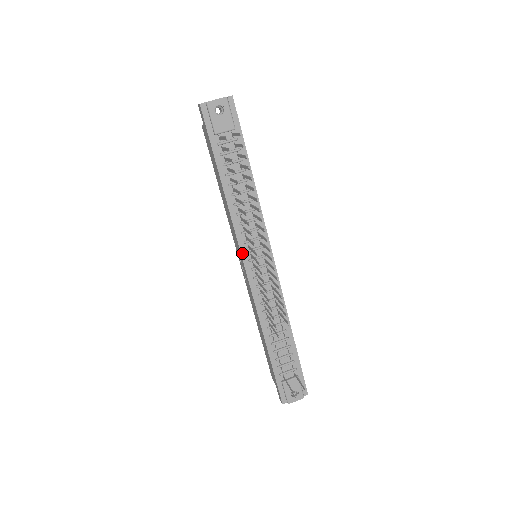
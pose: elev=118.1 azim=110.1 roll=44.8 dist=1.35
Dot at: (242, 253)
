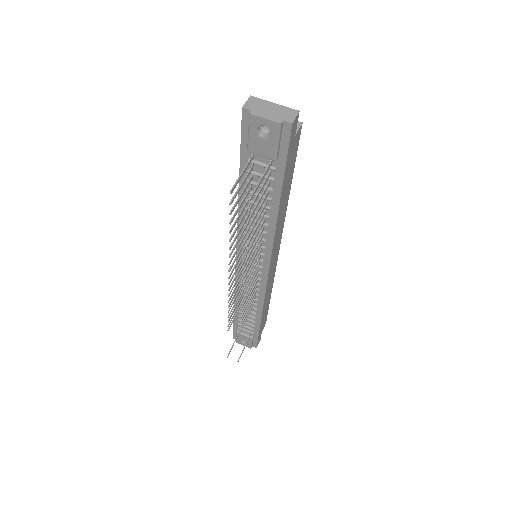
Dot at: (238, 251)
